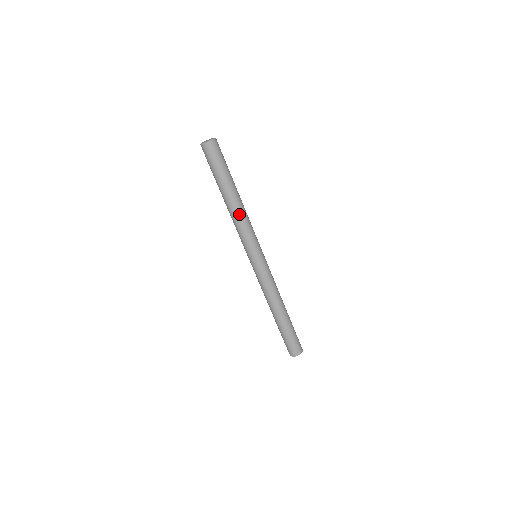
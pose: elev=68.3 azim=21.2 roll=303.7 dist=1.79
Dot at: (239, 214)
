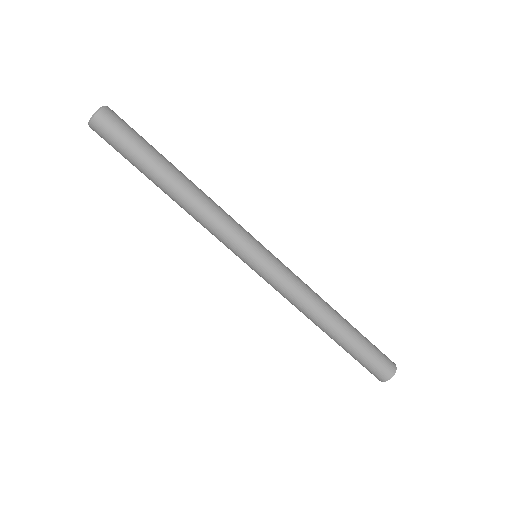
Dot at: (194, 206)
